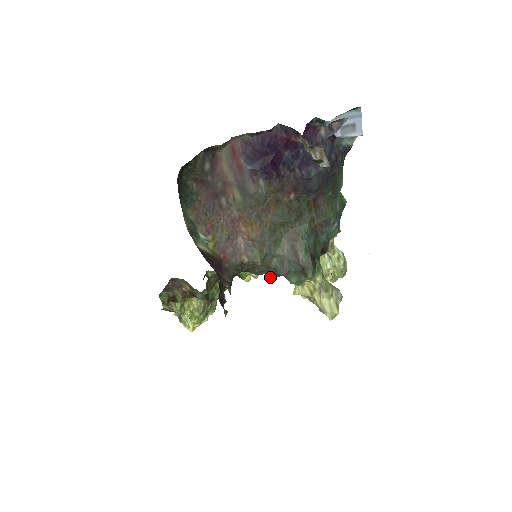
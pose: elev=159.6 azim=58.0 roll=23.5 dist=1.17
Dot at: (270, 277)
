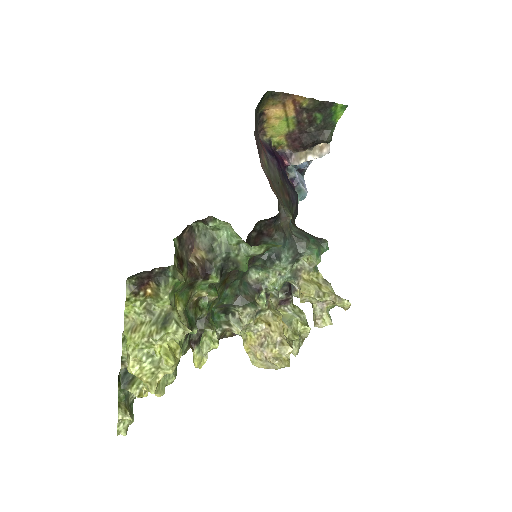
Dot at: (288, 254)
